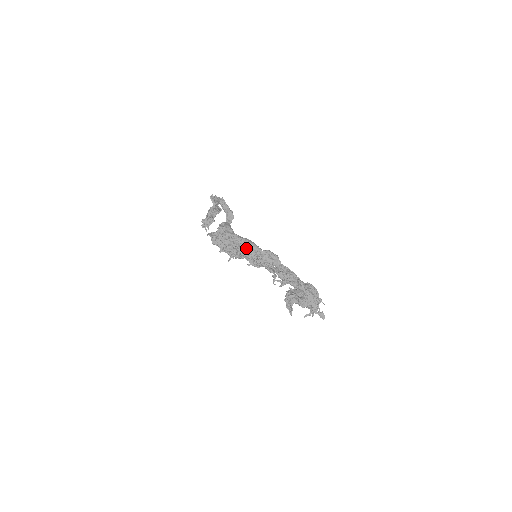
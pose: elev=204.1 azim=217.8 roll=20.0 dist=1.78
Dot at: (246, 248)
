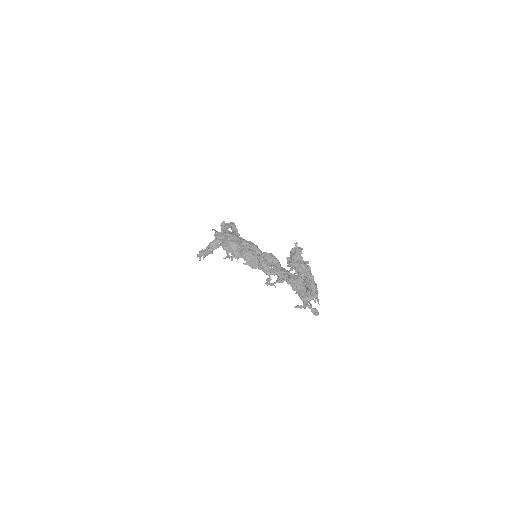
Dot at: (248, 248)
